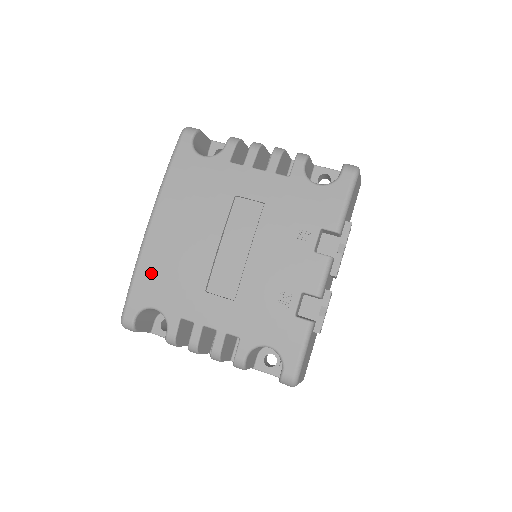
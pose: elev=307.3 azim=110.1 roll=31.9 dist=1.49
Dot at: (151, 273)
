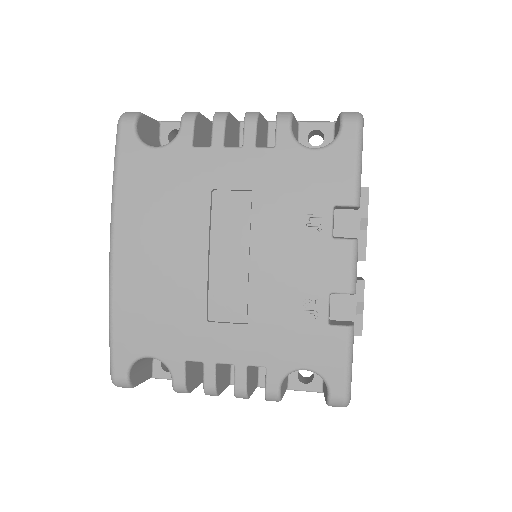
Dot at: (132, 315)
